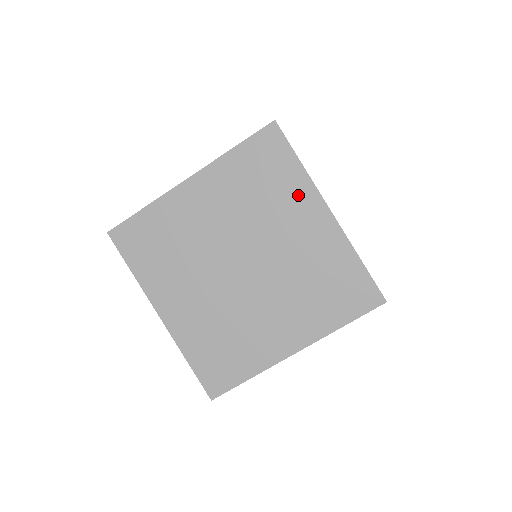
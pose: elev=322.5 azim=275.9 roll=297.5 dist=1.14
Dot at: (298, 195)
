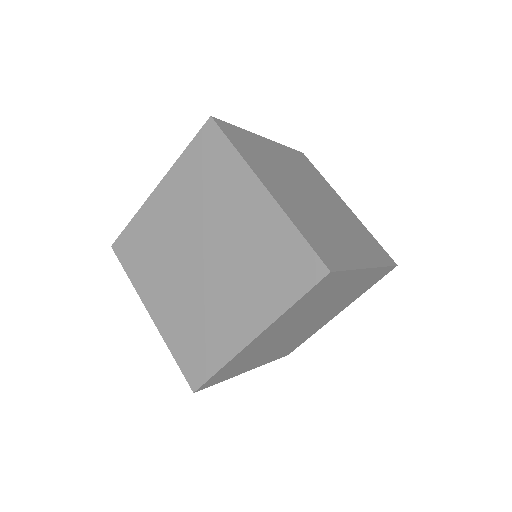
Dot at: (237, 179)
